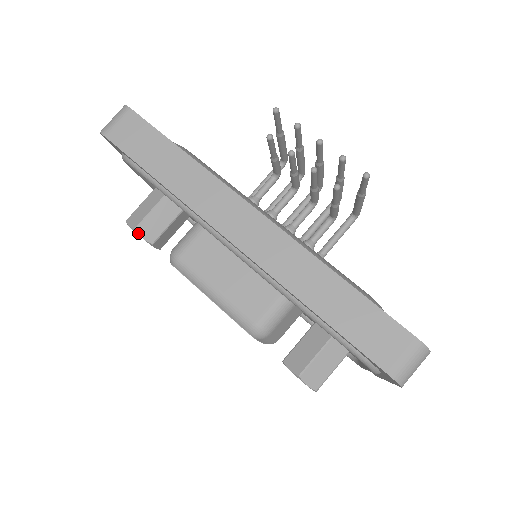
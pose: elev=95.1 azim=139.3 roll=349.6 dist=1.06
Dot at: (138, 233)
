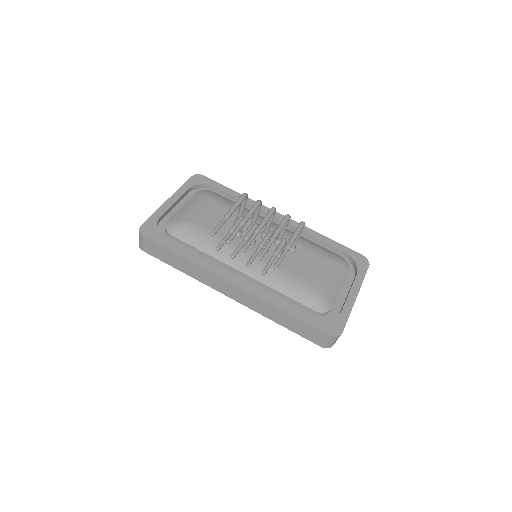
Dot at: occluded
